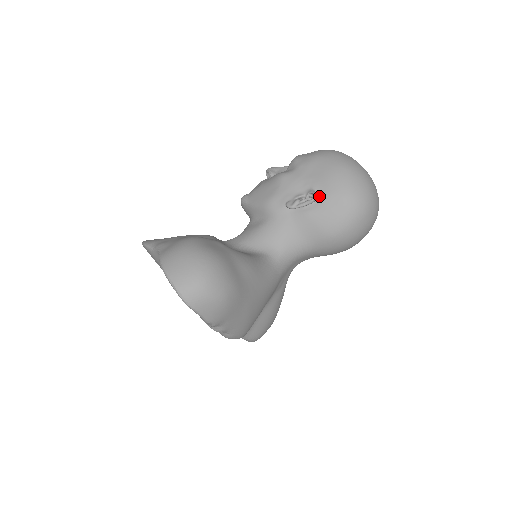
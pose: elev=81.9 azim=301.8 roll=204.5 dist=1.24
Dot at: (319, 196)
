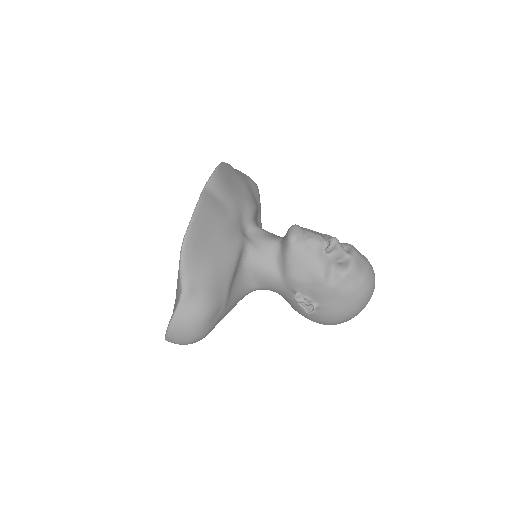
Dot at: (315, 310)
